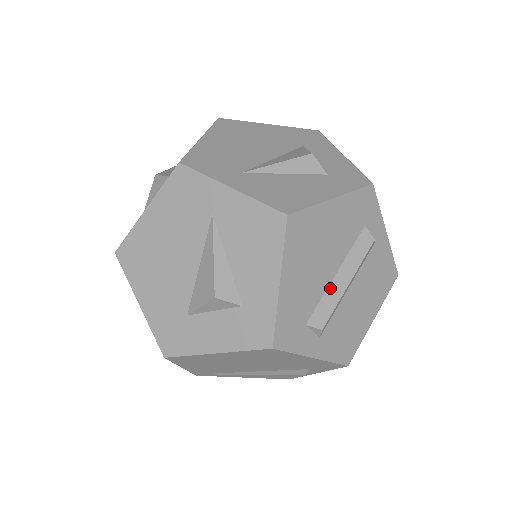
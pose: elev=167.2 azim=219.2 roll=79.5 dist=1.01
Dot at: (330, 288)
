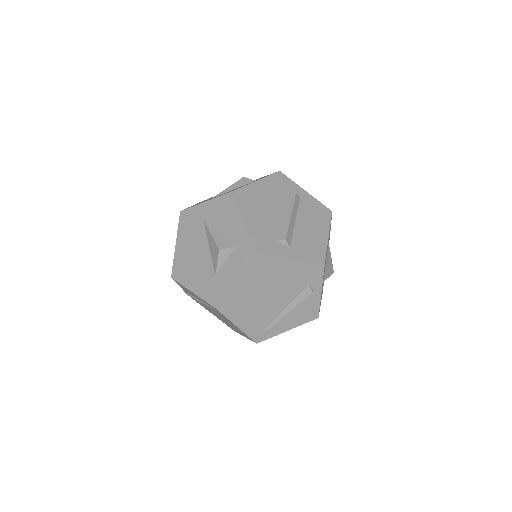
Dot at: (281, 221)
